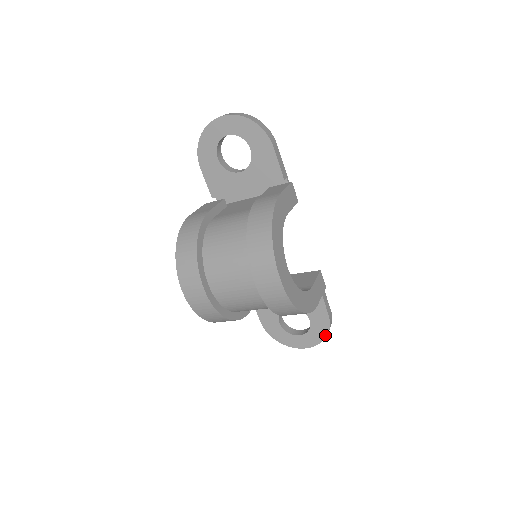
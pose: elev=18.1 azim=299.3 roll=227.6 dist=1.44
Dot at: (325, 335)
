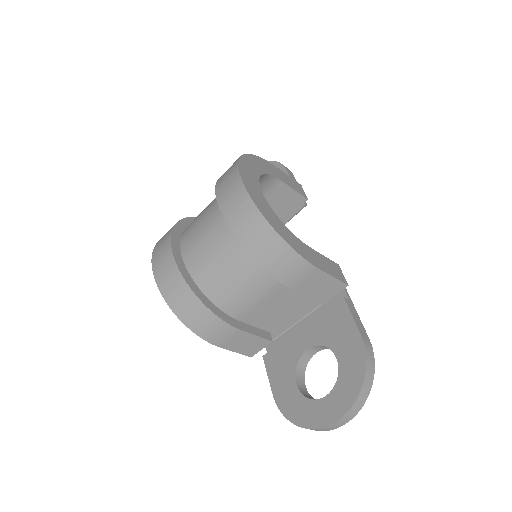
Dot at: (362, 377)
